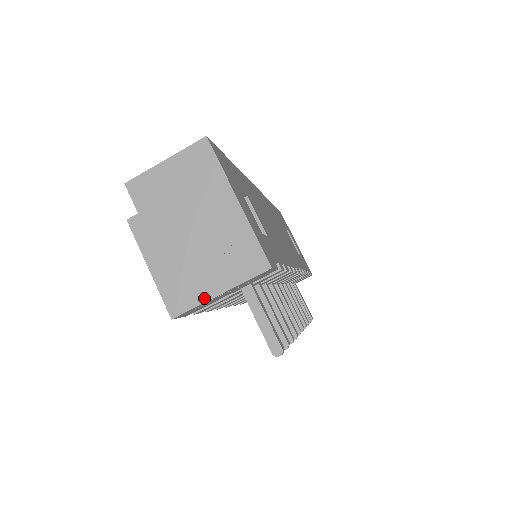
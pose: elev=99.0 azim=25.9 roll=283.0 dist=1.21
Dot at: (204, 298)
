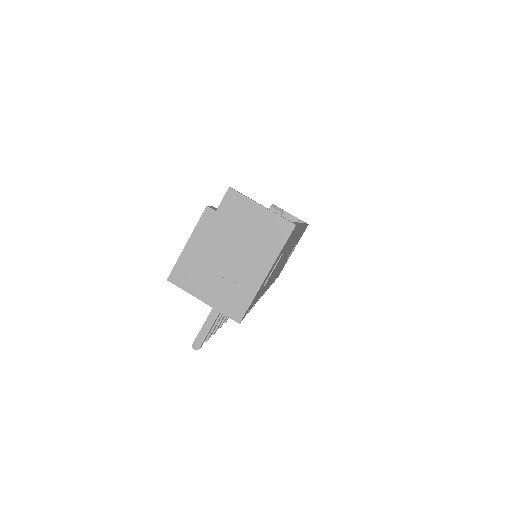
Dot at: (193, 293)
